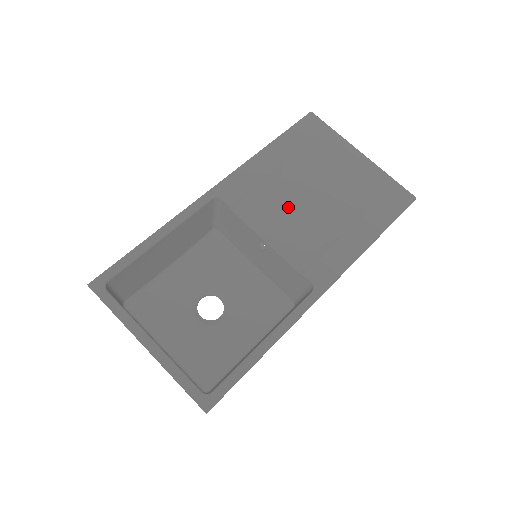
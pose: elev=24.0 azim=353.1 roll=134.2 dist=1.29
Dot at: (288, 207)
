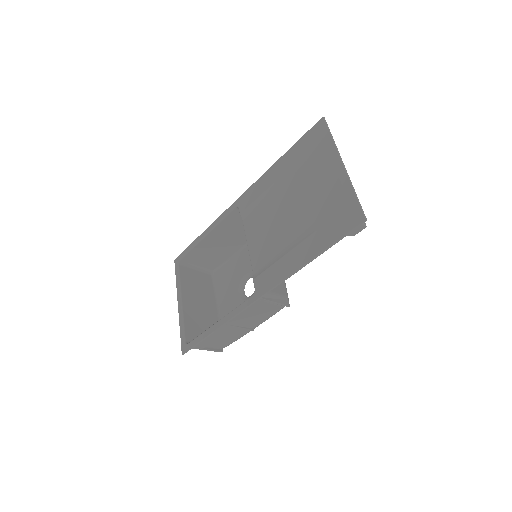
Dot at: (269, 219)
